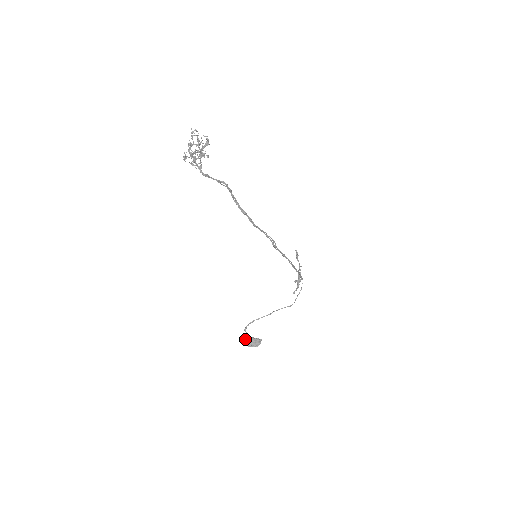
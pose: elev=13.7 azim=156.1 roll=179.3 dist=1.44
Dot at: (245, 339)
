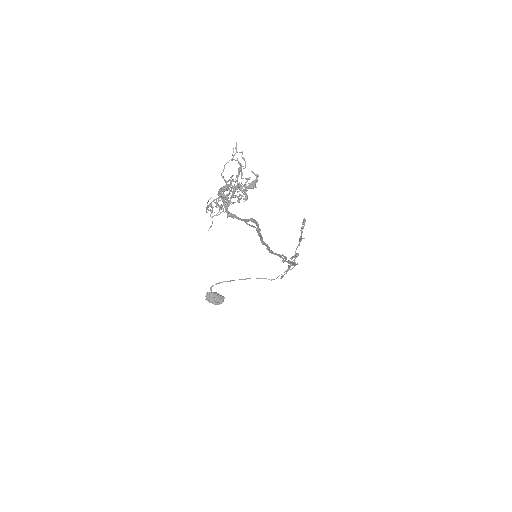
Dot at: (207, 293)
